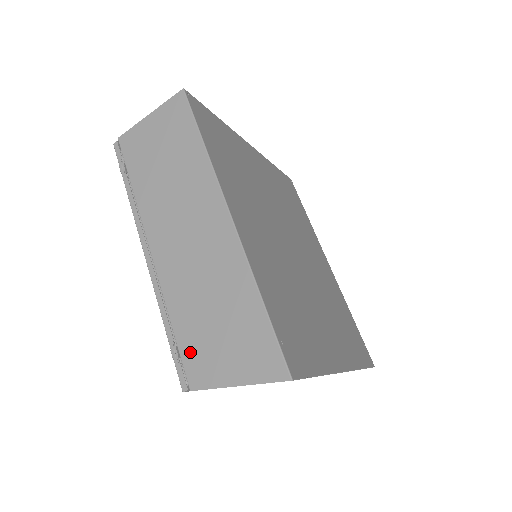
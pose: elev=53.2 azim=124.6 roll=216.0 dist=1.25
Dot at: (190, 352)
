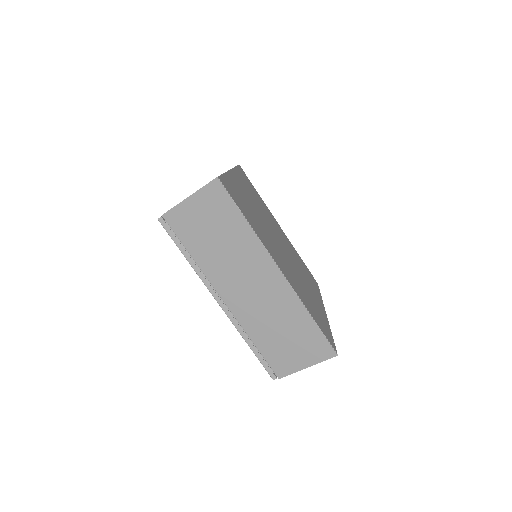
Dot at: occluded
